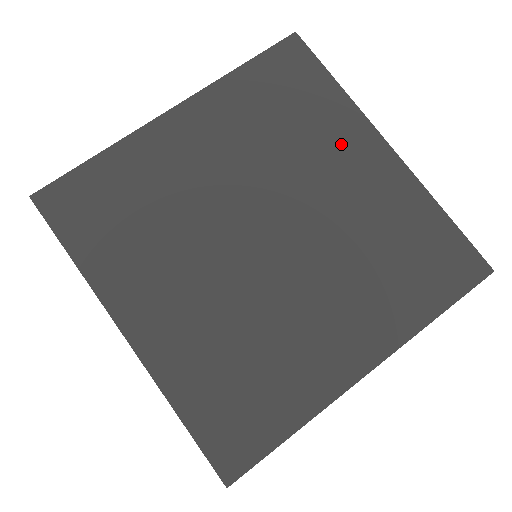
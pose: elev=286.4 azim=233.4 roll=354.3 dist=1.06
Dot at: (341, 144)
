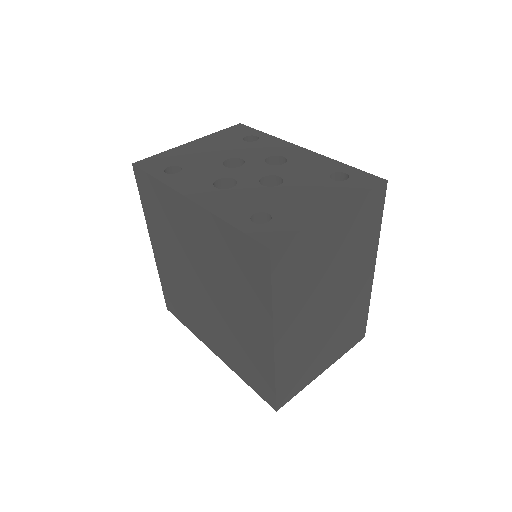
Dot at: (182, 216)
